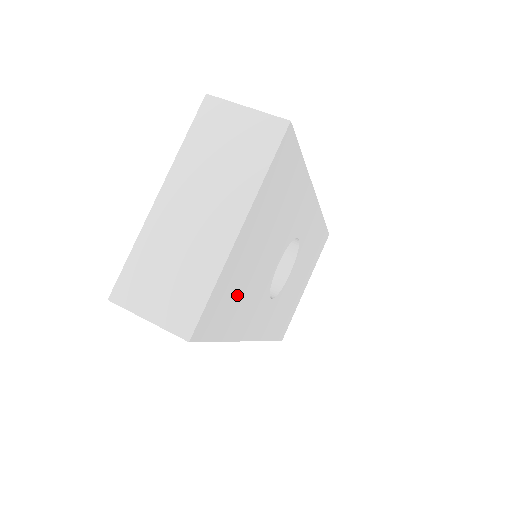
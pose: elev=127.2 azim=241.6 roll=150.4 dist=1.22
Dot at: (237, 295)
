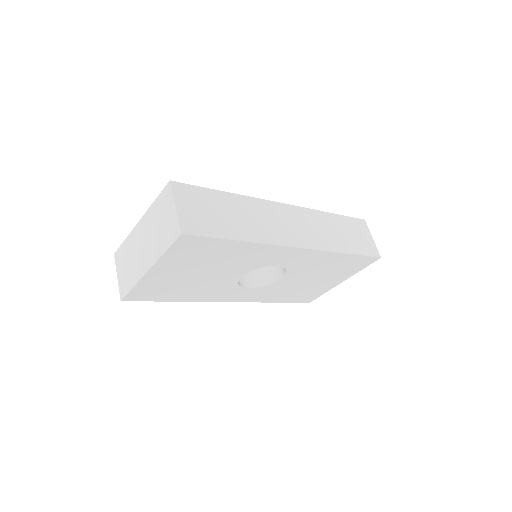
Dot at: (174, 288)
